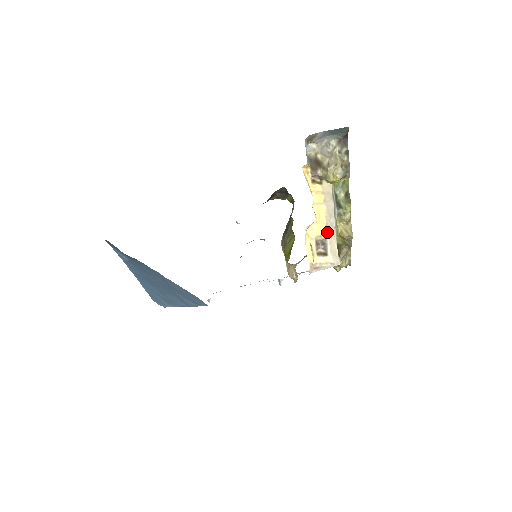
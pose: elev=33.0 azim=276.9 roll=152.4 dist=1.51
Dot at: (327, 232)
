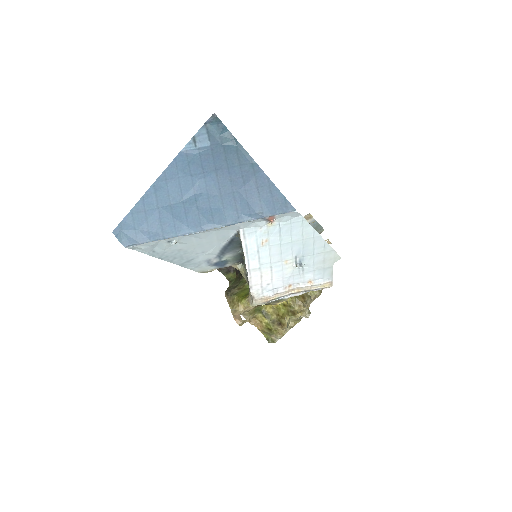
Dot at: occluded
